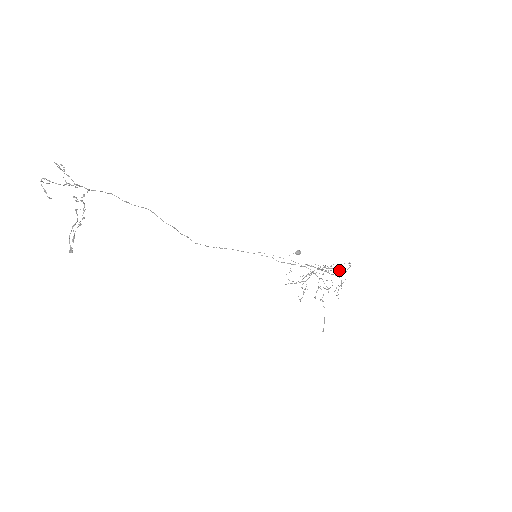
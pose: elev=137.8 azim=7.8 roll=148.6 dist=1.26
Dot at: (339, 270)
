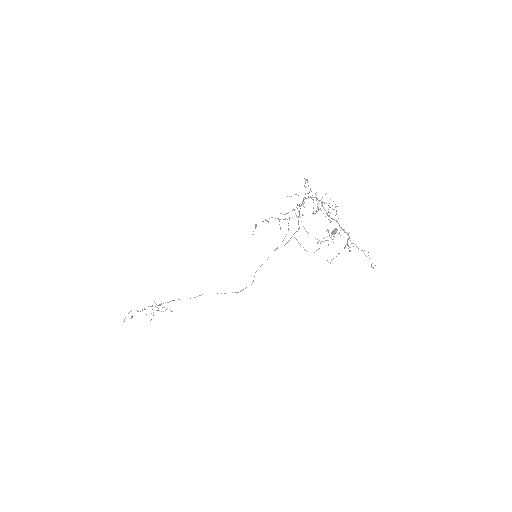
Dot at: (305, 193)
